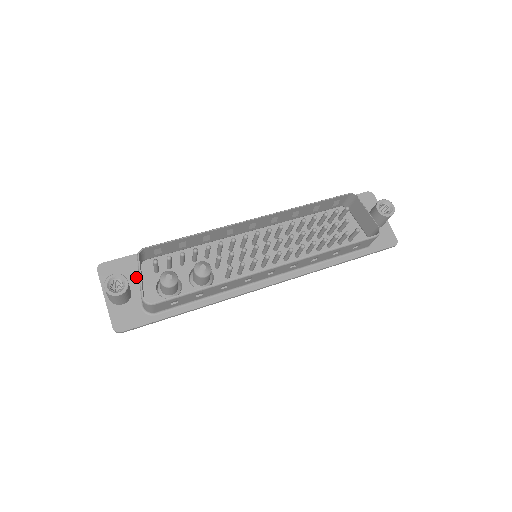
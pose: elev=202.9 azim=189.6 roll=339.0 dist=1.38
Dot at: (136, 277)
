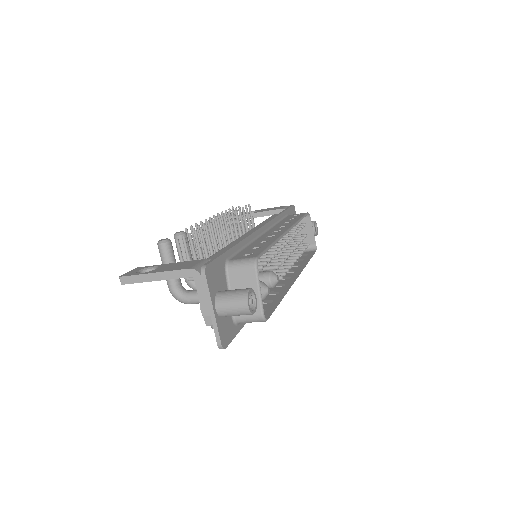
Dot at: (226, 283)
